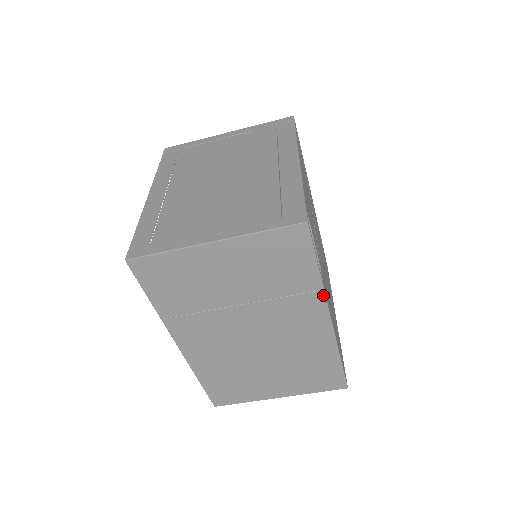
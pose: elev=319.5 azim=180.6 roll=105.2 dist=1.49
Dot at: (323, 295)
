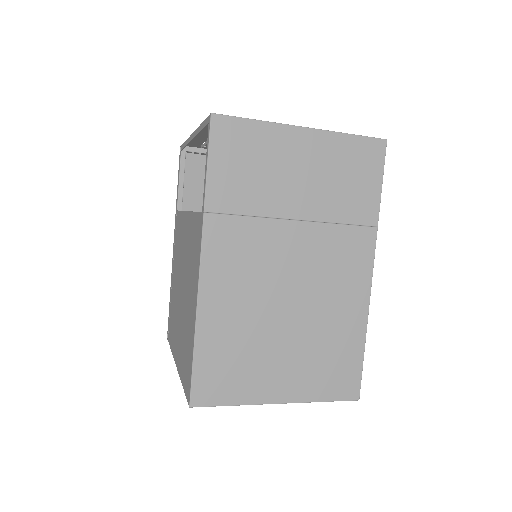
Dot at: (375, 234)
